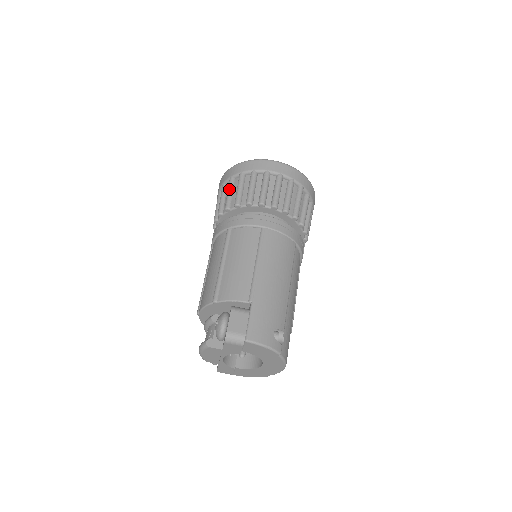
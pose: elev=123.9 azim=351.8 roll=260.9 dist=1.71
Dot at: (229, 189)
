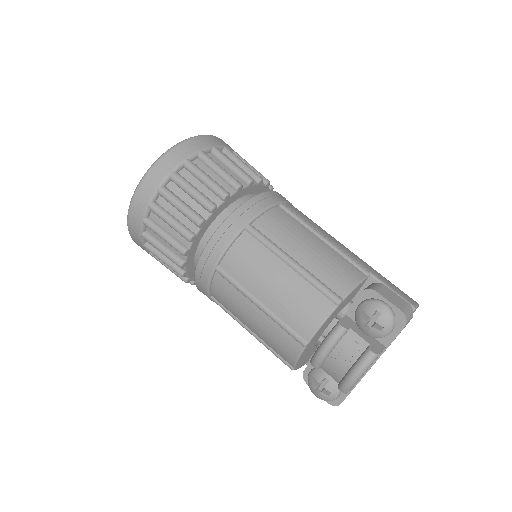
Dot at: (188, 185)
